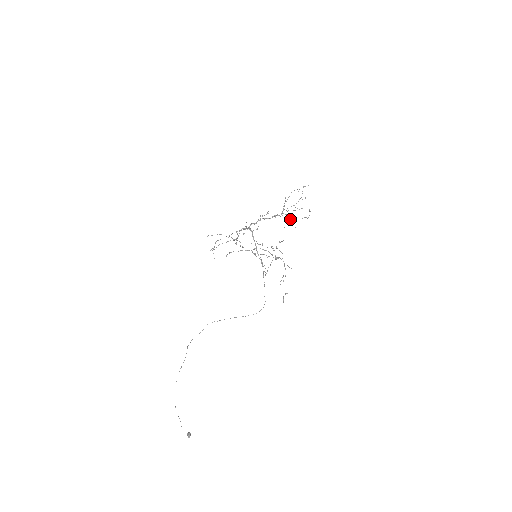
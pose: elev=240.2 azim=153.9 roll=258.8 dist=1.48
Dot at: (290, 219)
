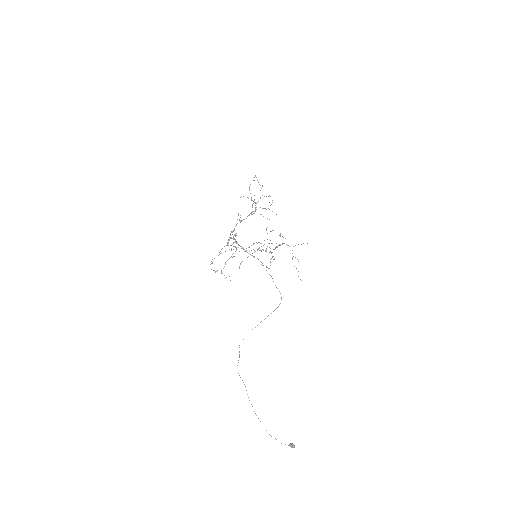
Dot at: occluded
